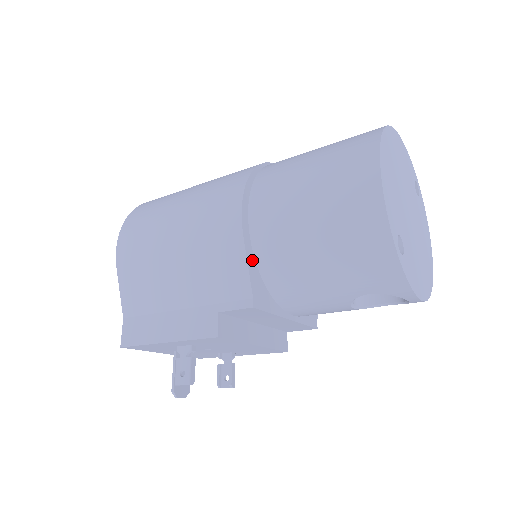
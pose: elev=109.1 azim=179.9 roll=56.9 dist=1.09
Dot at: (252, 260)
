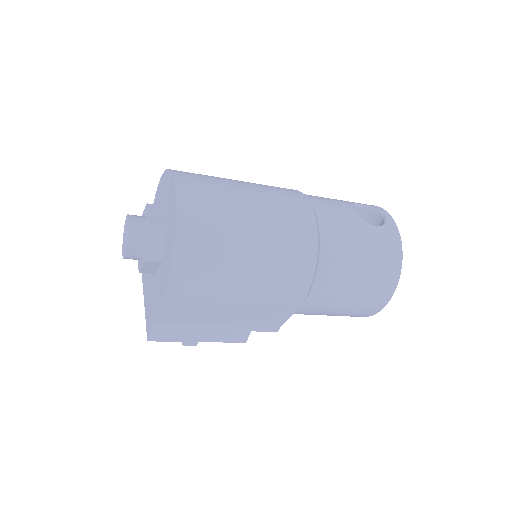
Dot at: occluded
